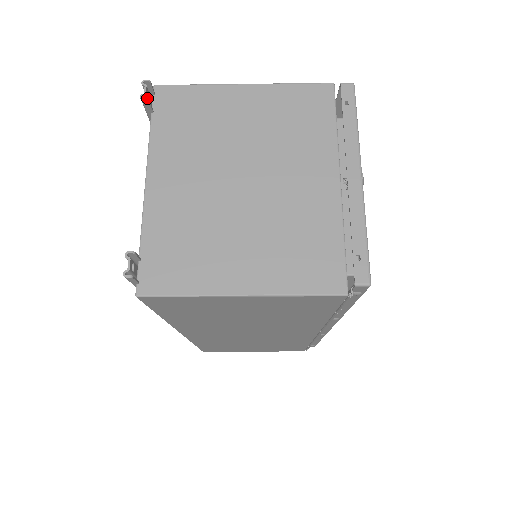
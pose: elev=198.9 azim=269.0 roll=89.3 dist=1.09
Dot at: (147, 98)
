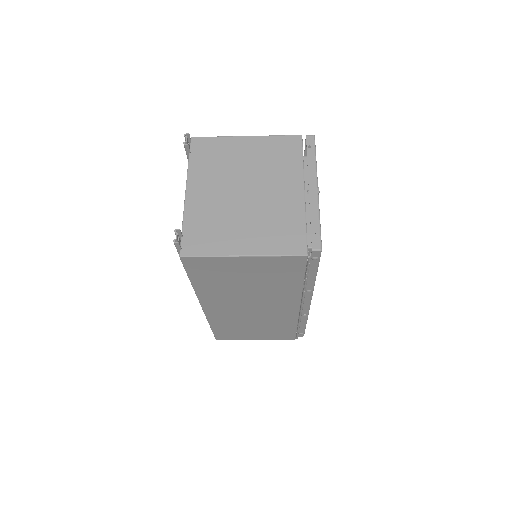
Dot at: (187, 144)
